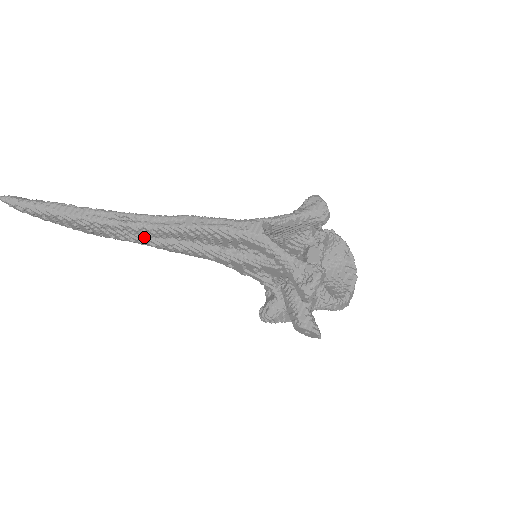
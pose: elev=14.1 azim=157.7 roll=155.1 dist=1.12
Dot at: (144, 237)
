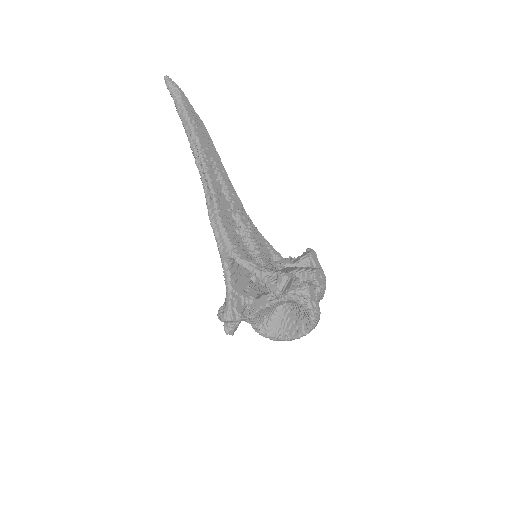
Dot at: occluded
